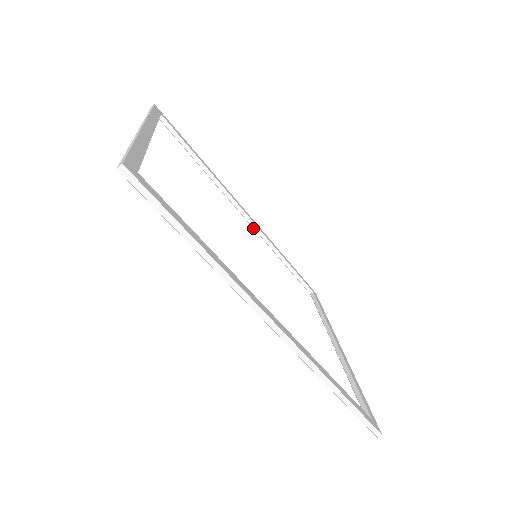
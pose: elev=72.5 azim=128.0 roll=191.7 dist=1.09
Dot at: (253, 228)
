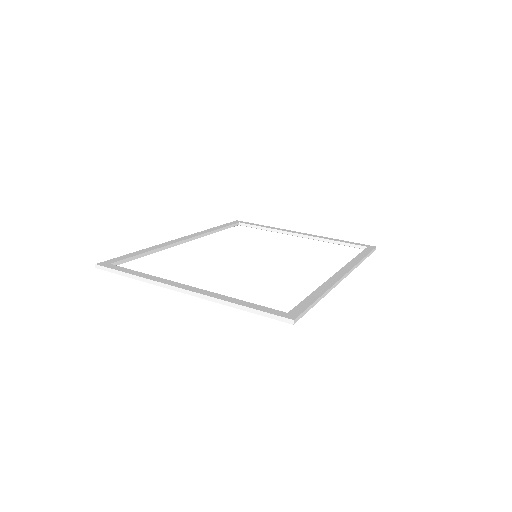
Dot at: occluded
